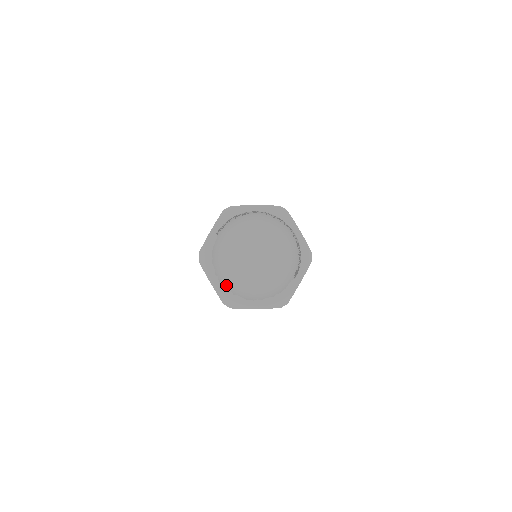
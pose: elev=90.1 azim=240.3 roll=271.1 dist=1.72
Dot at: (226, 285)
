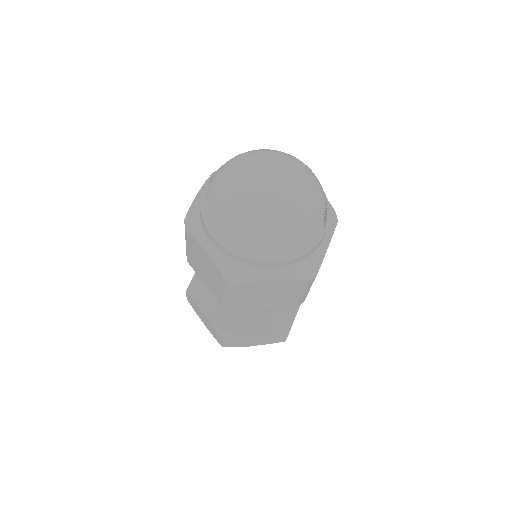
Dot at: (231, 228)
